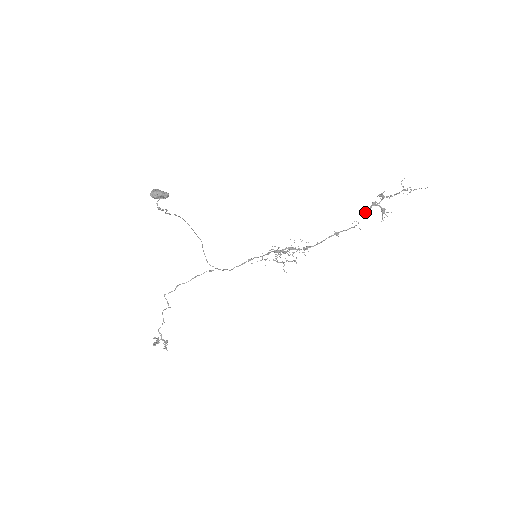
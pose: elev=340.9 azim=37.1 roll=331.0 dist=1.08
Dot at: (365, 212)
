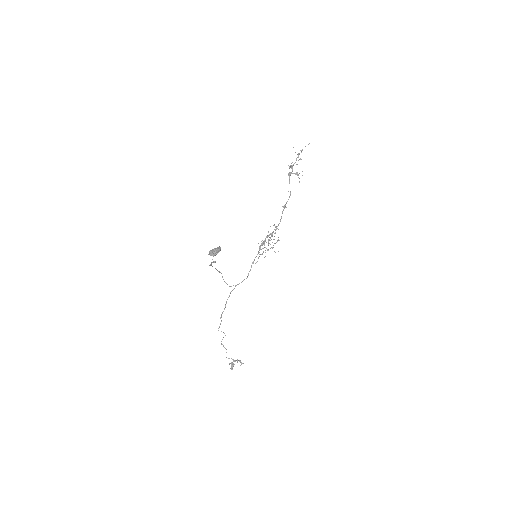
Dot at: (289, 182)
